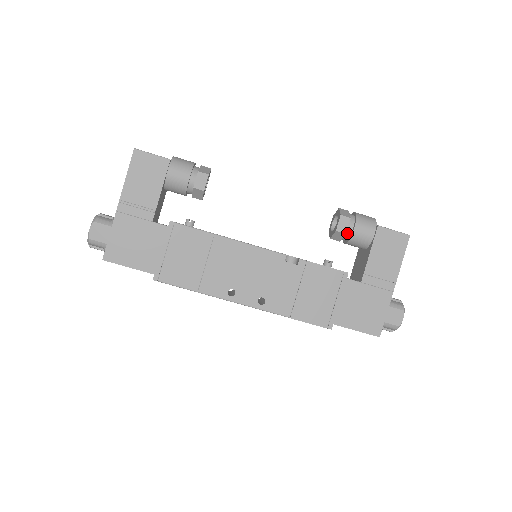
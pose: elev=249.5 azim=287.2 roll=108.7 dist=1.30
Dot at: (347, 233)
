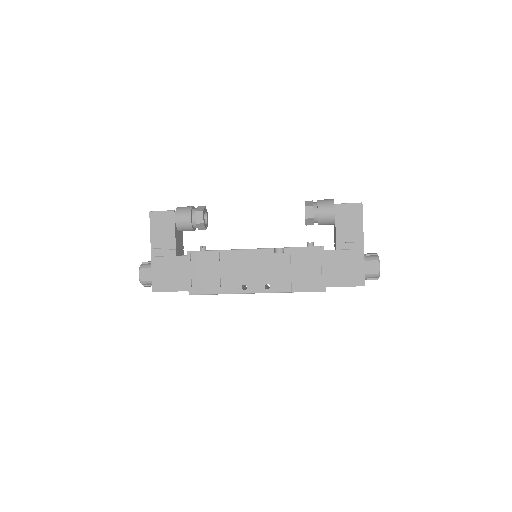
Dot at: (315, 217)
